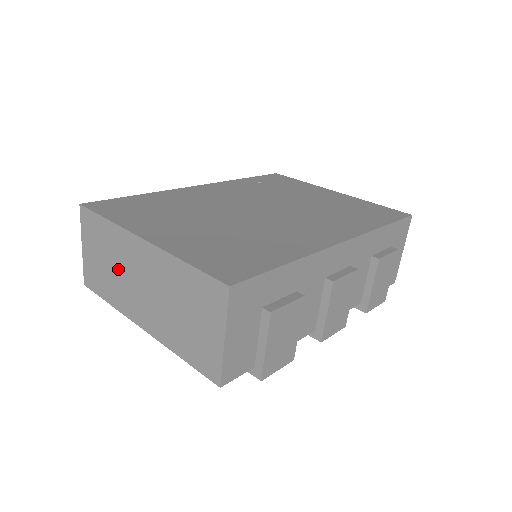
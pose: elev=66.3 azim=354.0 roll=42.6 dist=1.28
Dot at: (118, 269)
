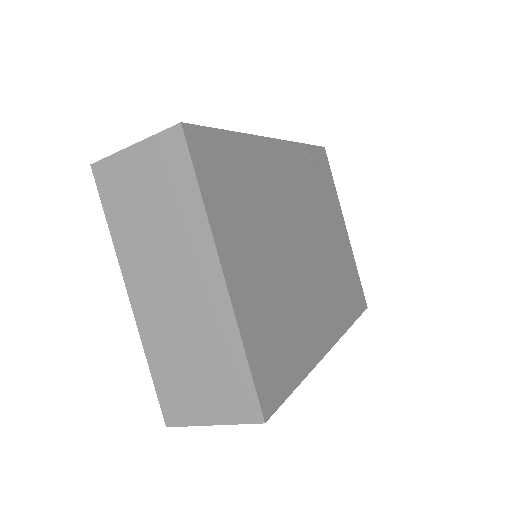
Dot at: (160, 236)
